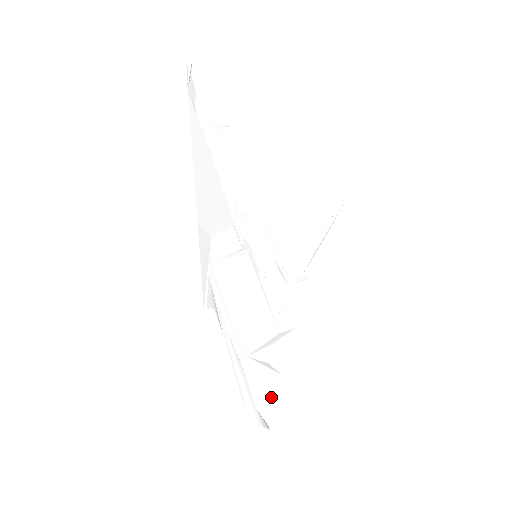
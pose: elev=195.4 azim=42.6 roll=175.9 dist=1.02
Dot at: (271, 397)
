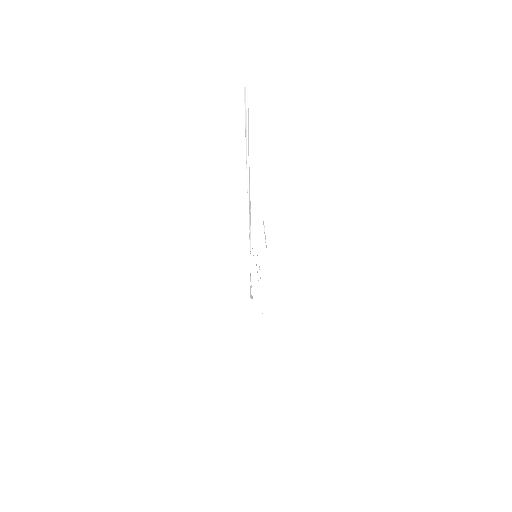
Dot at: occluded
